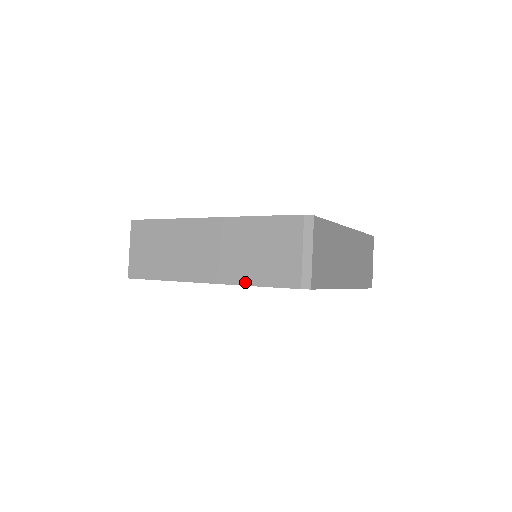
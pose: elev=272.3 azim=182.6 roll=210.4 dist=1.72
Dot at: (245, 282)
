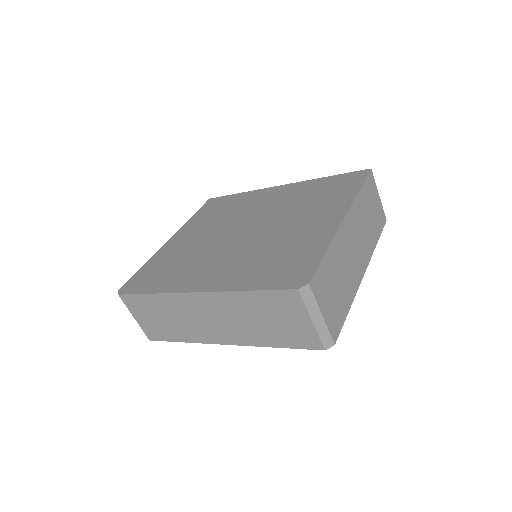
Dot at: (265, 345)
